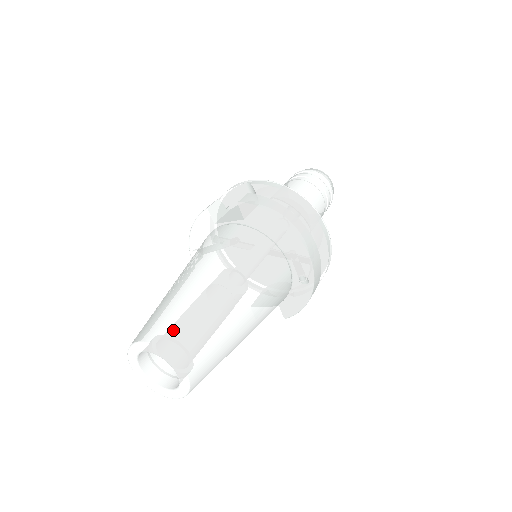
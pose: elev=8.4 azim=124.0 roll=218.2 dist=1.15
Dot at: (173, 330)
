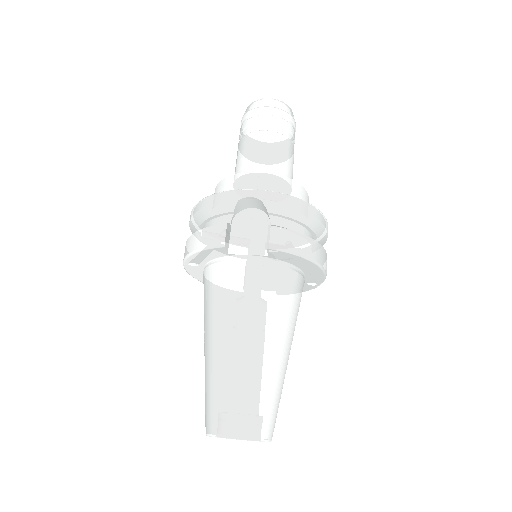
Dot at: (257, 417)
